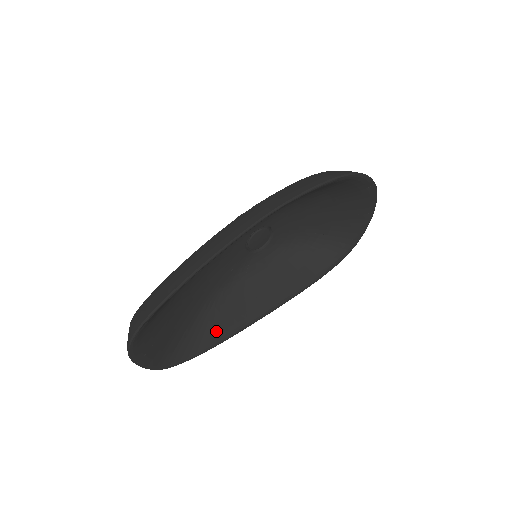
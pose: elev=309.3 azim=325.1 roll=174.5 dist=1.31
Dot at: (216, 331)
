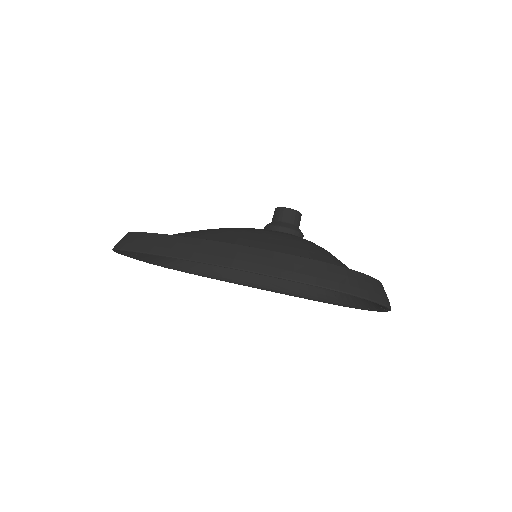
Dot at: (210, 268)
